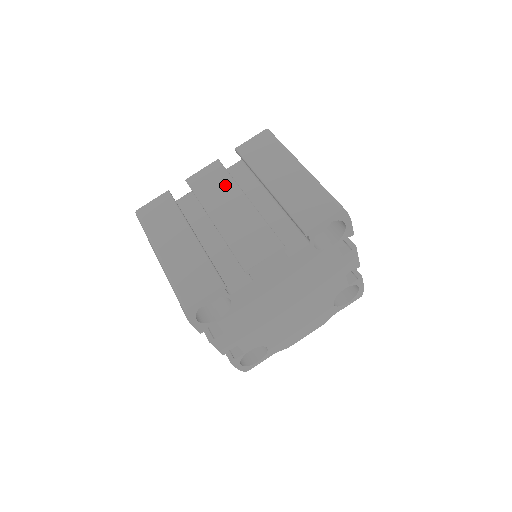
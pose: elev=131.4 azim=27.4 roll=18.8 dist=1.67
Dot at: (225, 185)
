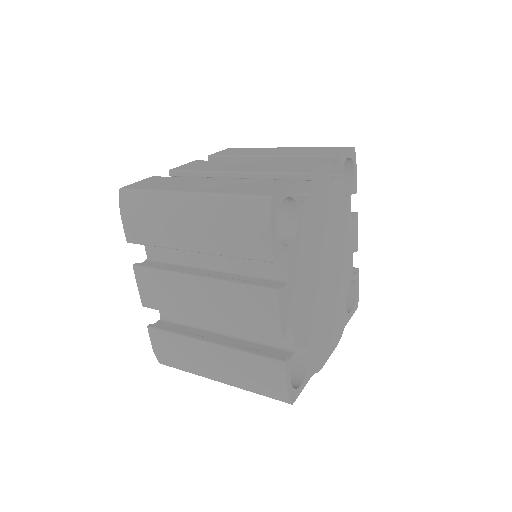
Dot at: (222, 163)
